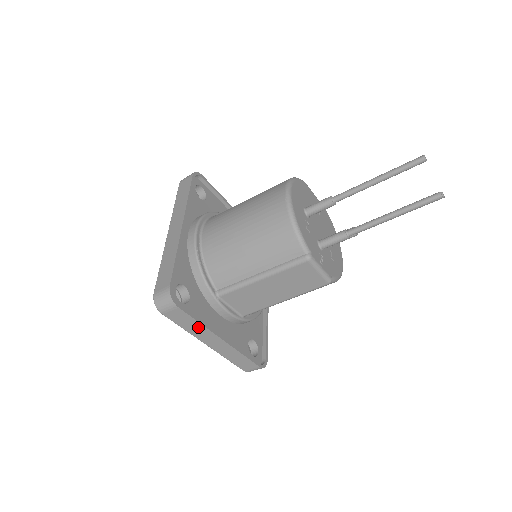
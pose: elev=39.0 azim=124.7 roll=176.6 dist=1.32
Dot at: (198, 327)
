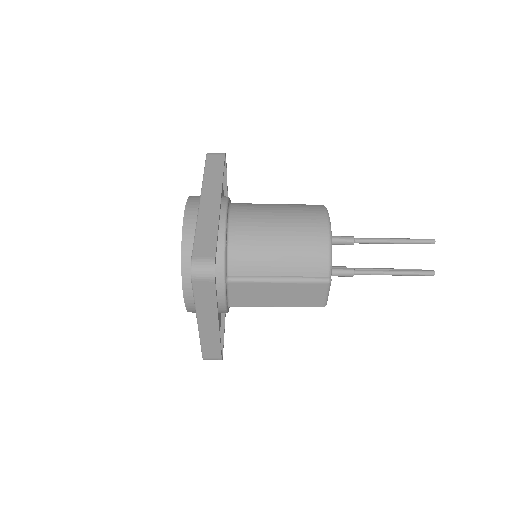
Dot at: (211, 305)
